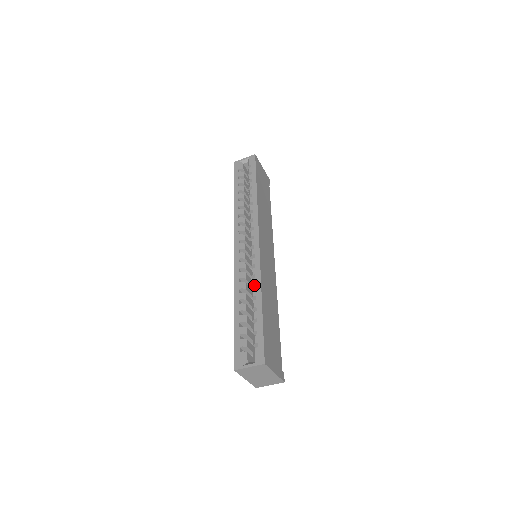
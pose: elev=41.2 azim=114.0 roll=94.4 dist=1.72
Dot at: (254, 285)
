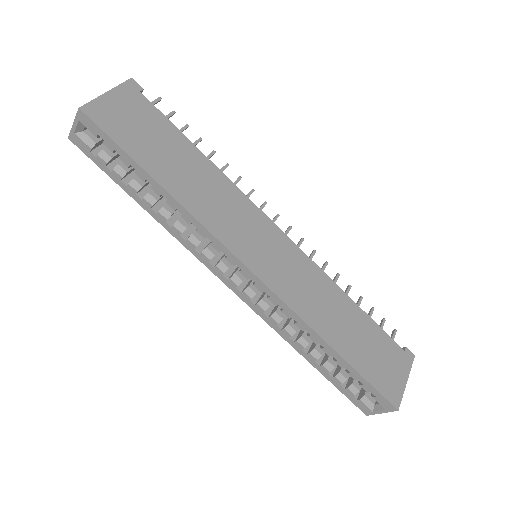
Dot at: (304, 330)
